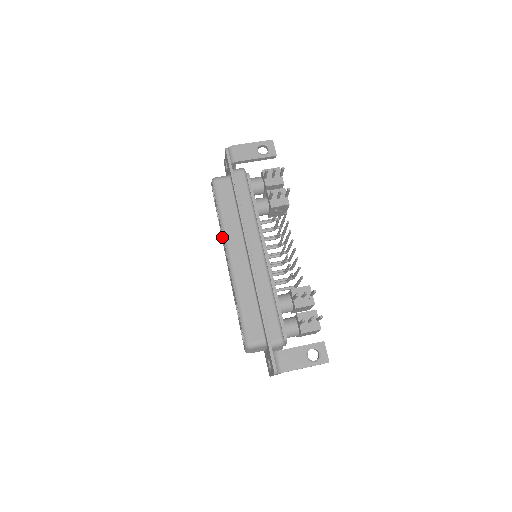
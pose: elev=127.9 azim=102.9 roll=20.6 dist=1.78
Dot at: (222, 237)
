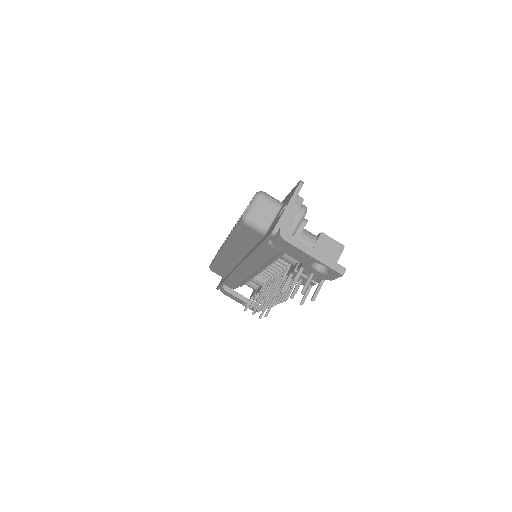
Dot at: (233, 228)
